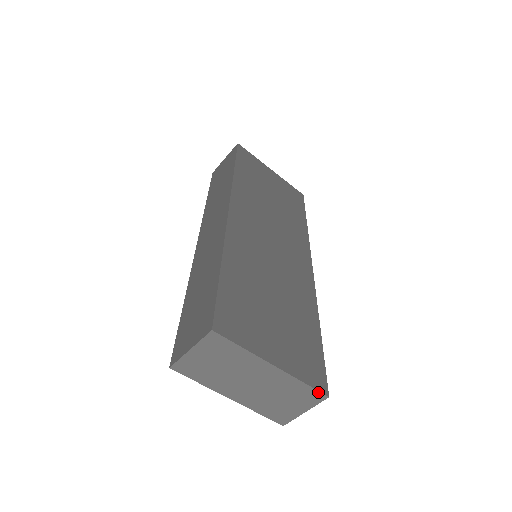
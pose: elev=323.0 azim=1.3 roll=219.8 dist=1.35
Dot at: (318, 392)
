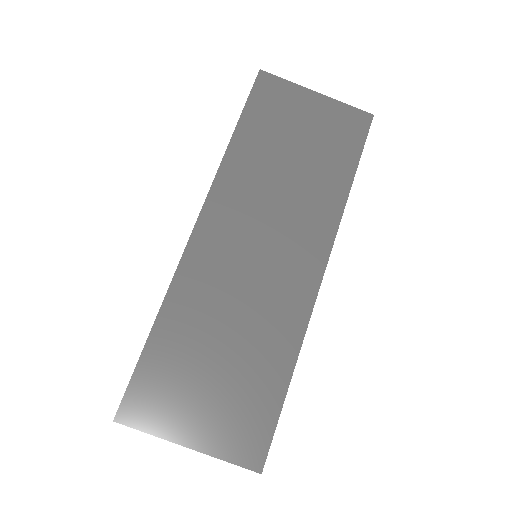
Dot at: occluded
